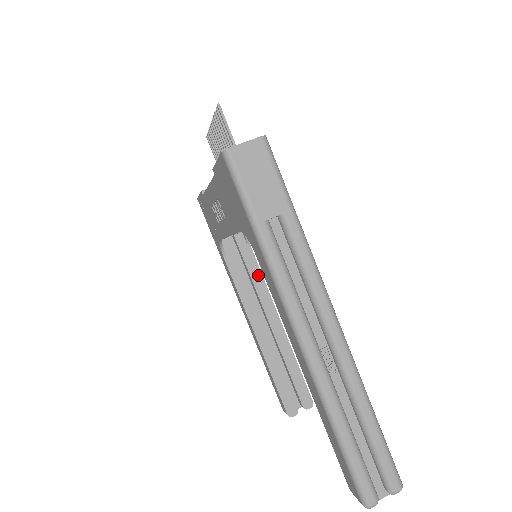
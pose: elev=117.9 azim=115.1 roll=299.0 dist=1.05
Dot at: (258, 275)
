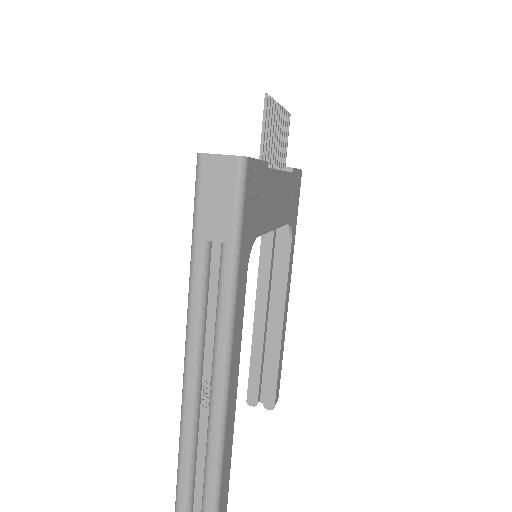
Dot at: (284, 269)
